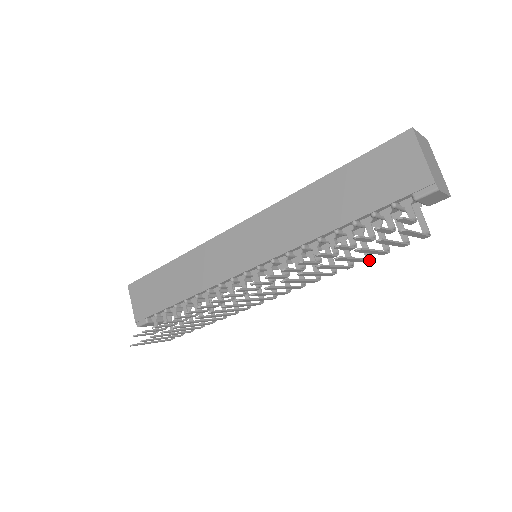
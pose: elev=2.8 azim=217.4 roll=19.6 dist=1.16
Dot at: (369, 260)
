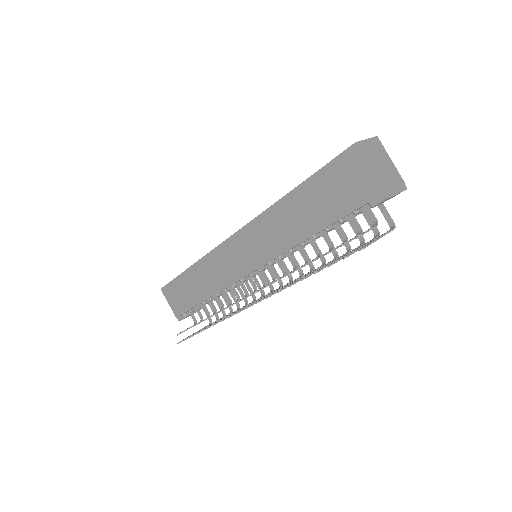
Dot at: occluded
